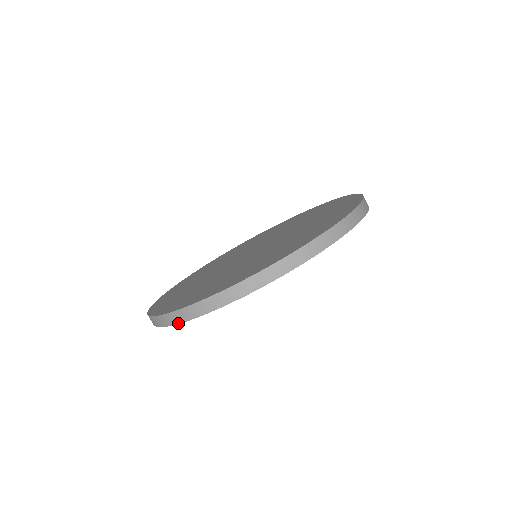
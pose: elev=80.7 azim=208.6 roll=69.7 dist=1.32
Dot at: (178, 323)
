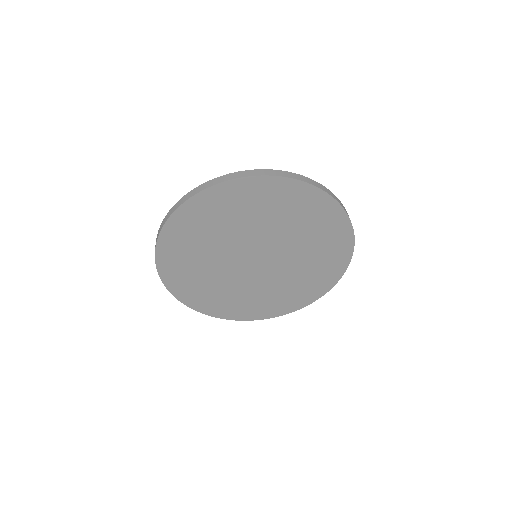
Dot at: (157, 239)
